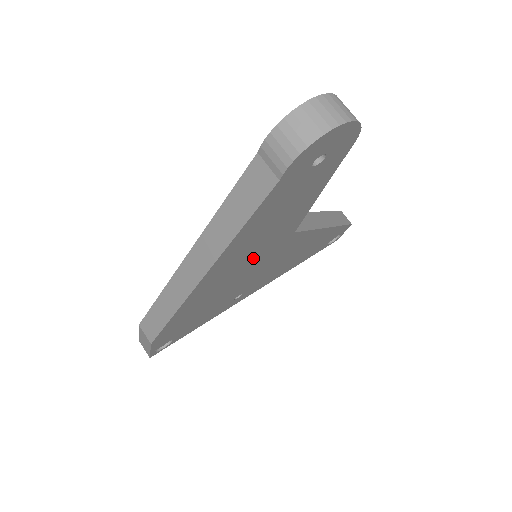
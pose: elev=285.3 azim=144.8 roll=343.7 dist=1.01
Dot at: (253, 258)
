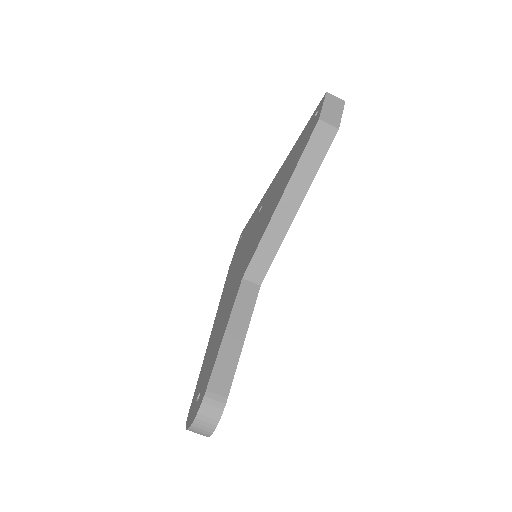
Dot at: occluded
